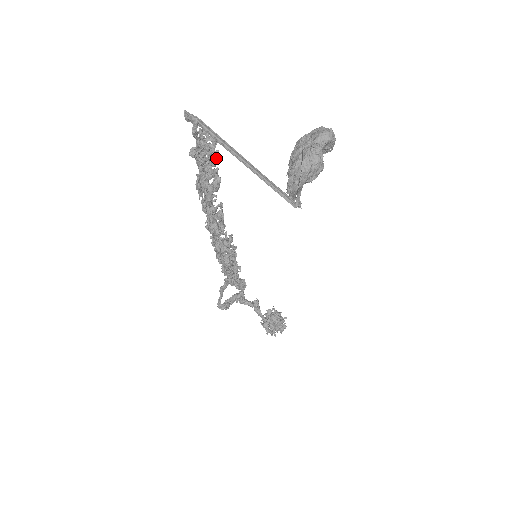
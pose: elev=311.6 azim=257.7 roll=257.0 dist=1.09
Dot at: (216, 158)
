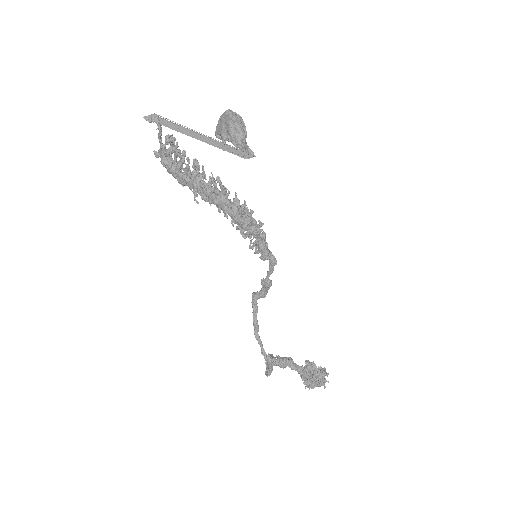
Dot at: occluded
